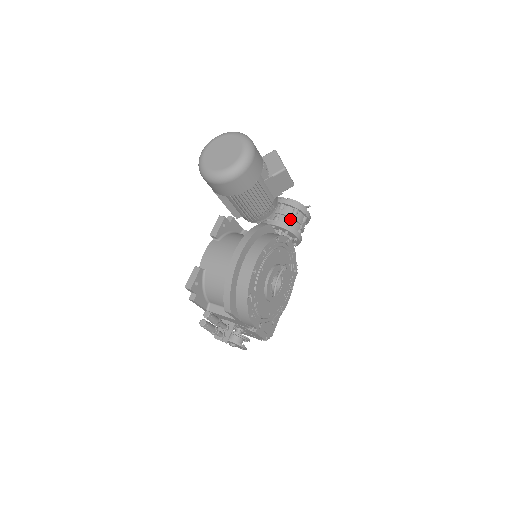
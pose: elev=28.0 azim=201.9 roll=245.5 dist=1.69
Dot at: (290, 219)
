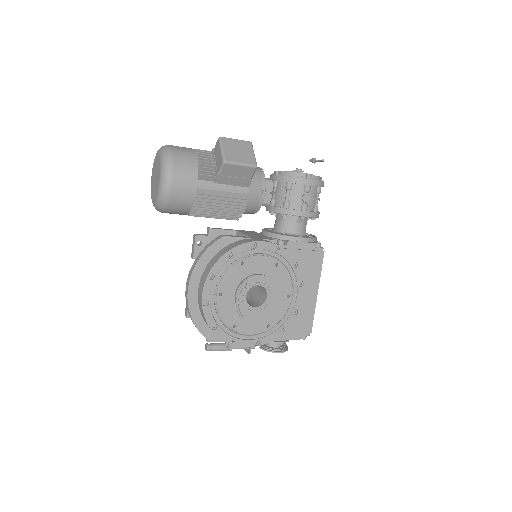
Dot at: (285, 198)
